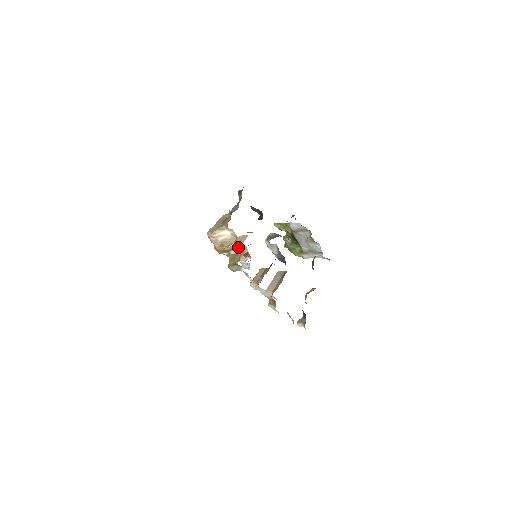
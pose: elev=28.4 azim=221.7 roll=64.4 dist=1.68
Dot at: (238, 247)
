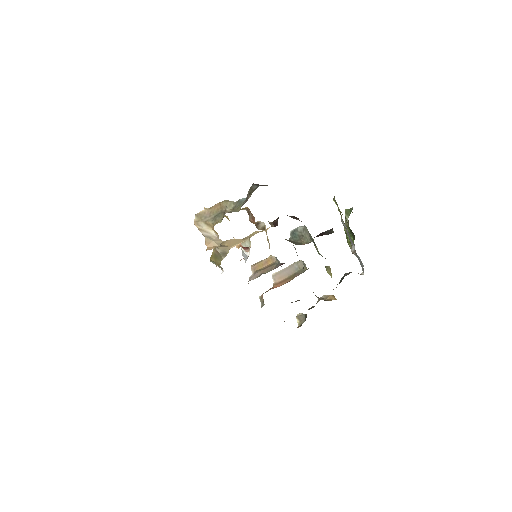
Dot at: (226, 248)
